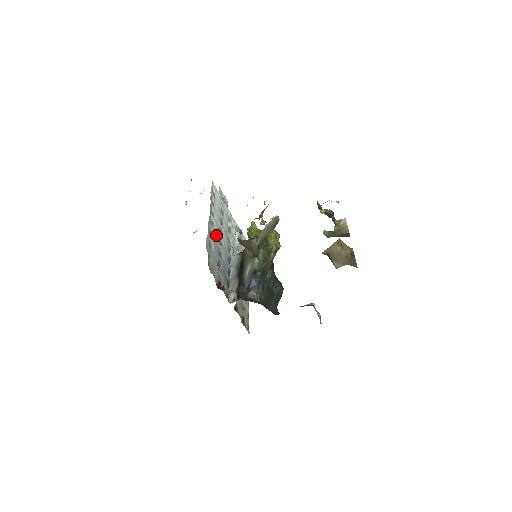
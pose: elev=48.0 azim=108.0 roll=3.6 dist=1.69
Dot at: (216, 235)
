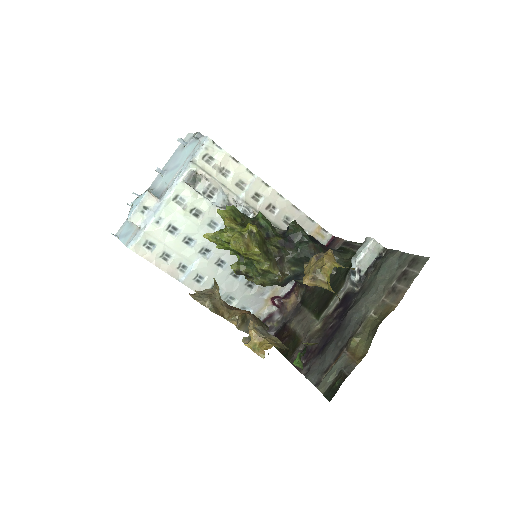
Dot at: (213, 276)
